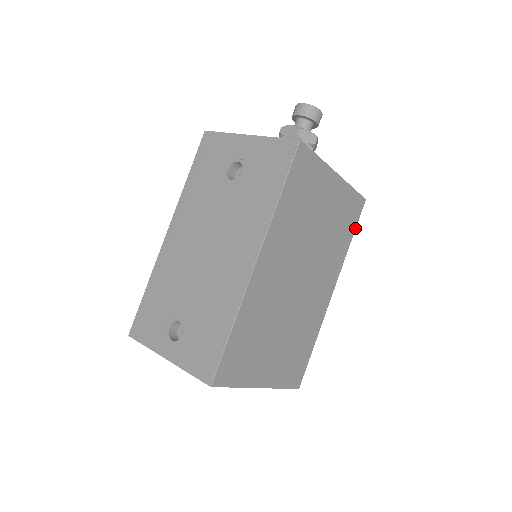
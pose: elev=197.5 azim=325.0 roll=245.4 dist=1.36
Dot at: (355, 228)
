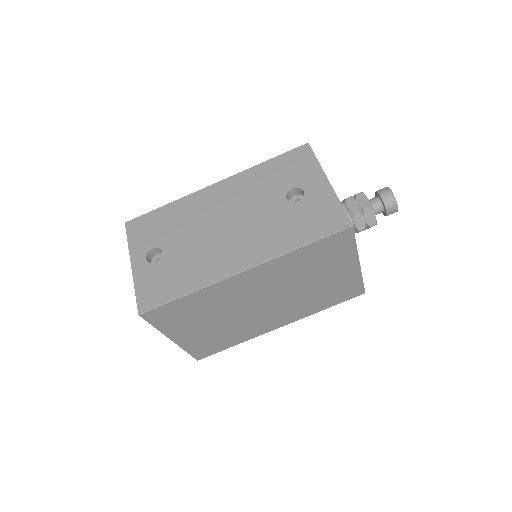
Dot at: (338, 303)
